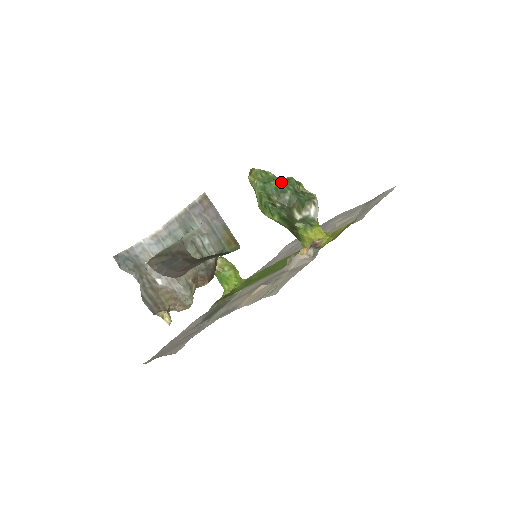
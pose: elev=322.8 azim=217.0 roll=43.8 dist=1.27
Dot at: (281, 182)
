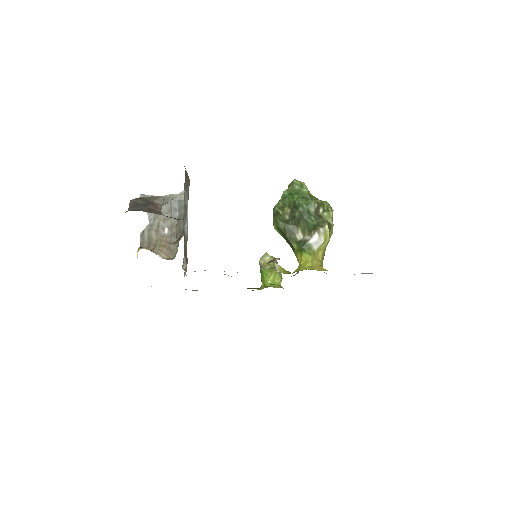
Dot at: (301, 198)
